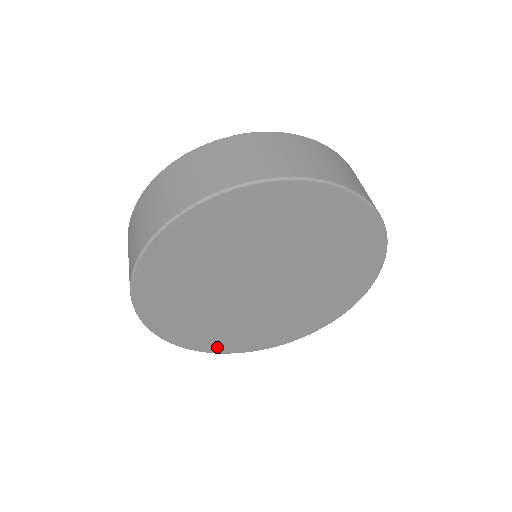
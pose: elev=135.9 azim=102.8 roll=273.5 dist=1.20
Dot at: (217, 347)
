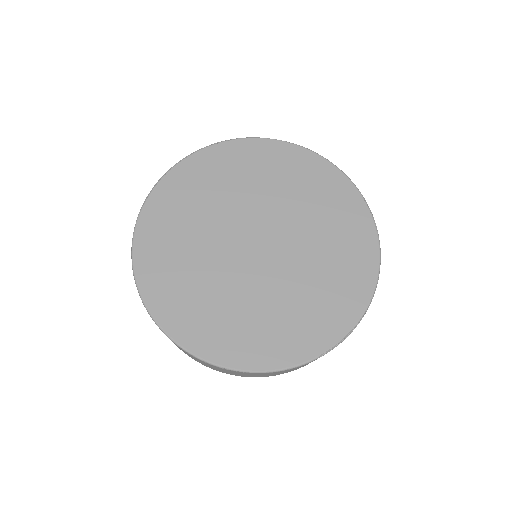
Dot at: (208, 347)
